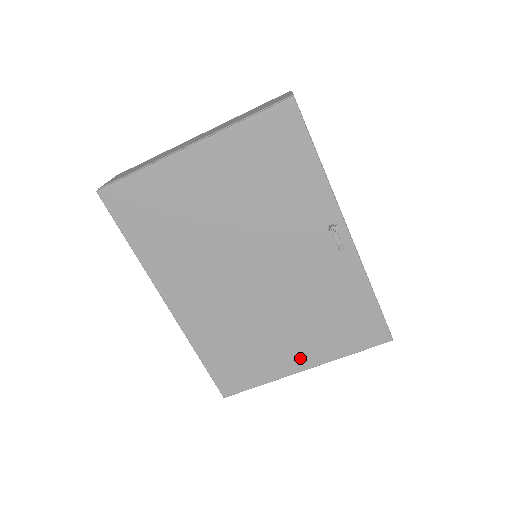
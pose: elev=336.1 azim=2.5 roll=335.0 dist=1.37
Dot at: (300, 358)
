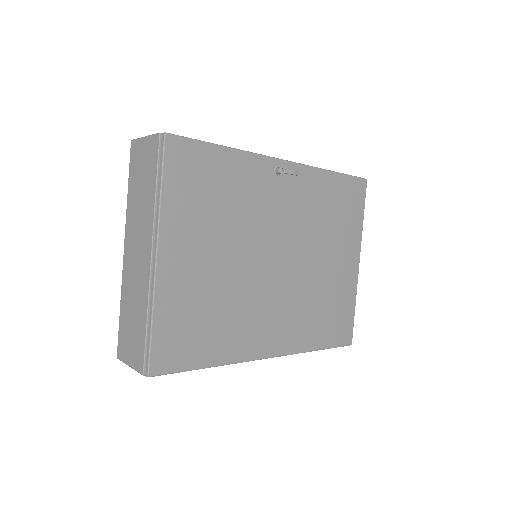
Dot at: (350, 261)
